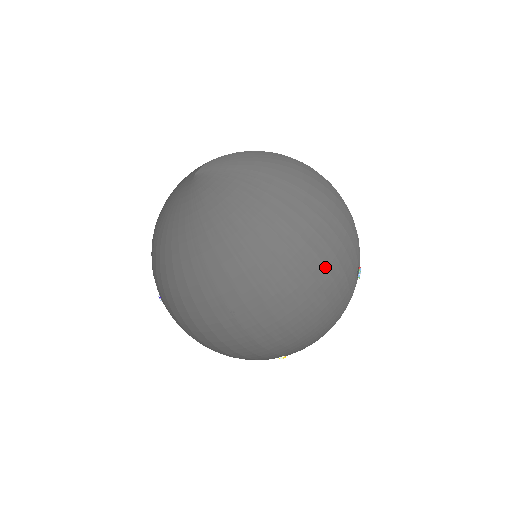
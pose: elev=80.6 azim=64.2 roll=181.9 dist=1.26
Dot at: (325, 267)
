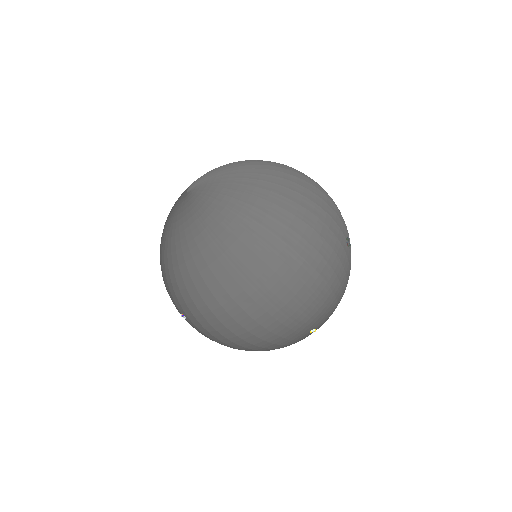
Dot at: (327, 227)
